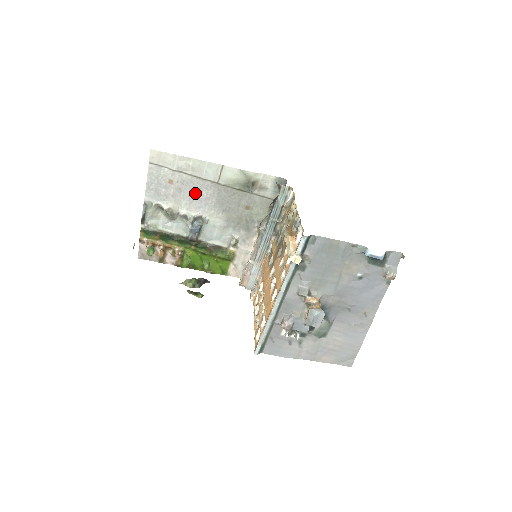
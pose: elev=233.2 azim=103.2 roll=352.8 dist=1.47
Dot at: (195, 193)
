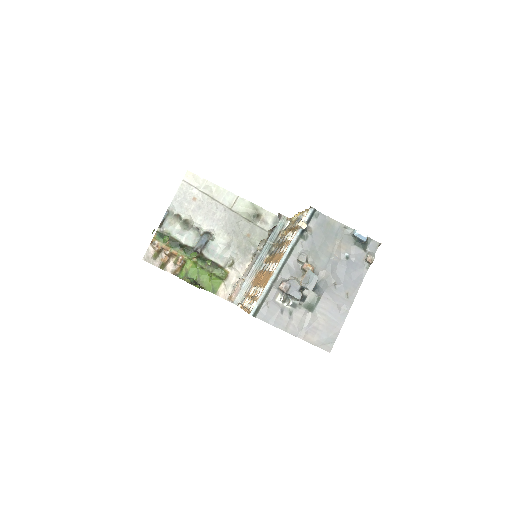
Dot at: (211, 213)
